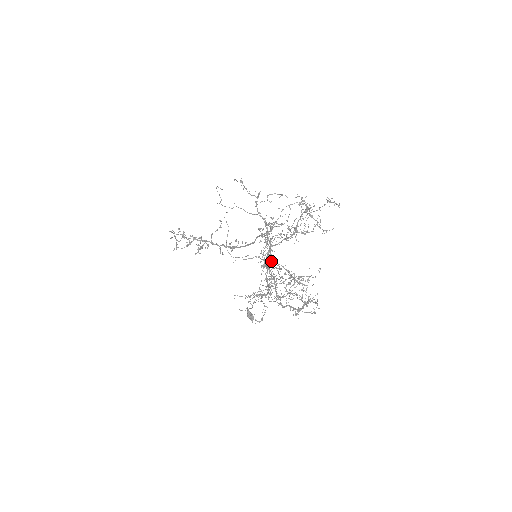
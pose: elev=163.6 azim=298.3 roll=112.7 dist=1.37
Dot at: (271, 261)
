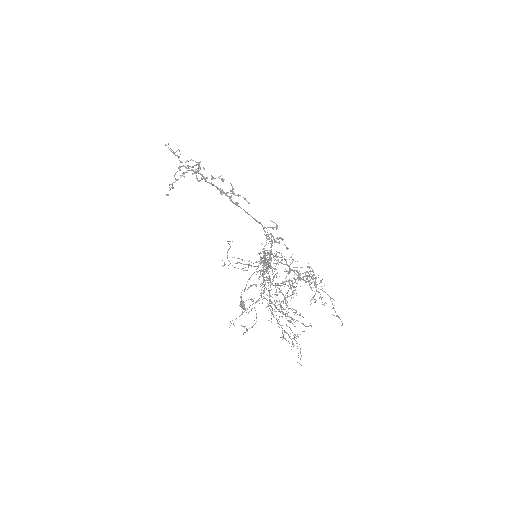
Dot at: occluded
